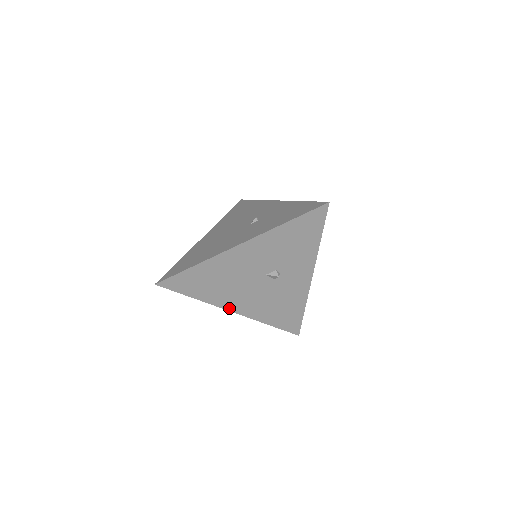
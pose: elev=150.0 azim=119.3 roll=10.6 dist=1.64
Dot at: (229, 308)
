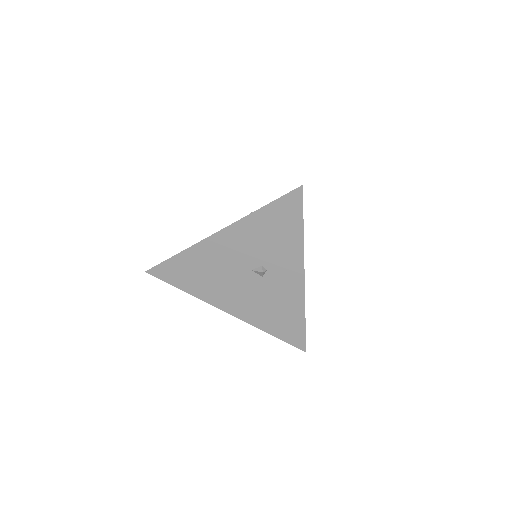
Dot at: (221, 307)
